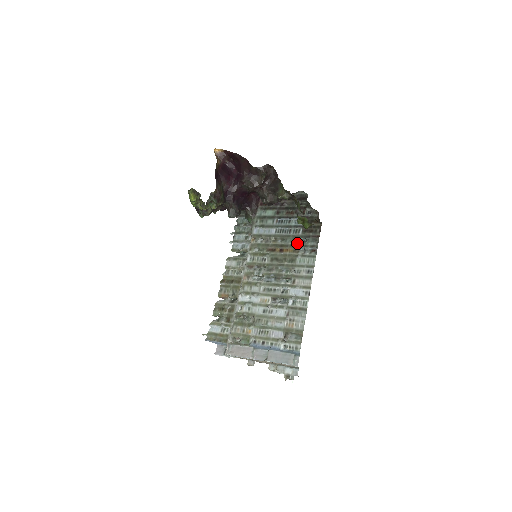
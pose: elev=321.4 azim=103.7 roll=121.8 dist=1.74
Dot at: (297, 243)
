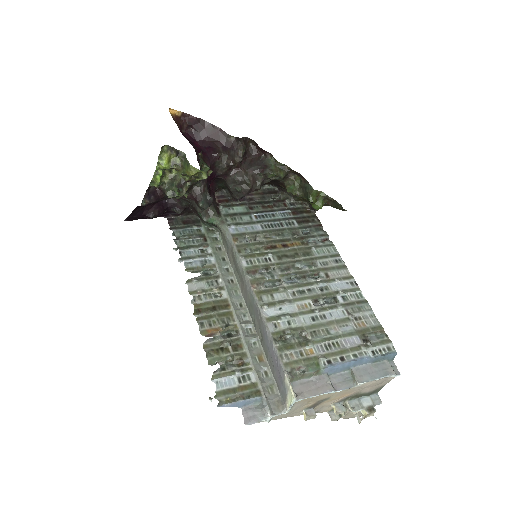
Dot at: (300, 235)
